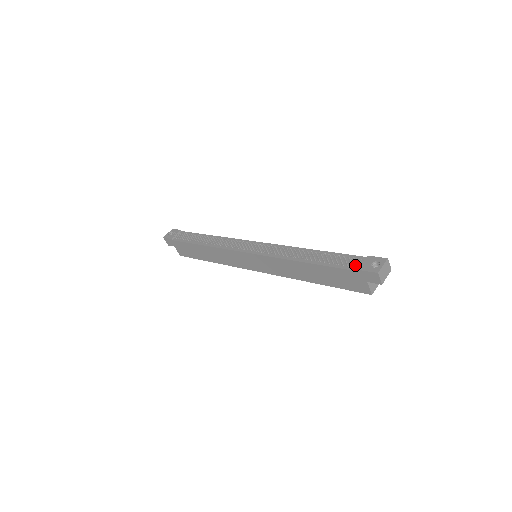
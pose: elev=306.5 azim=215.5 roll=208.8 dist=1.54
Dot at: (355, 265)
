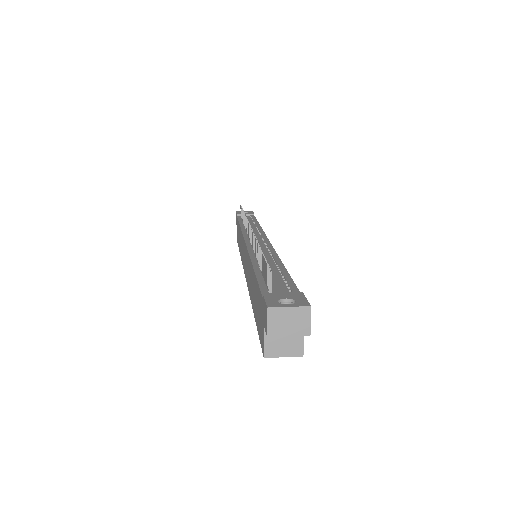
Dot at: (270, 288)
